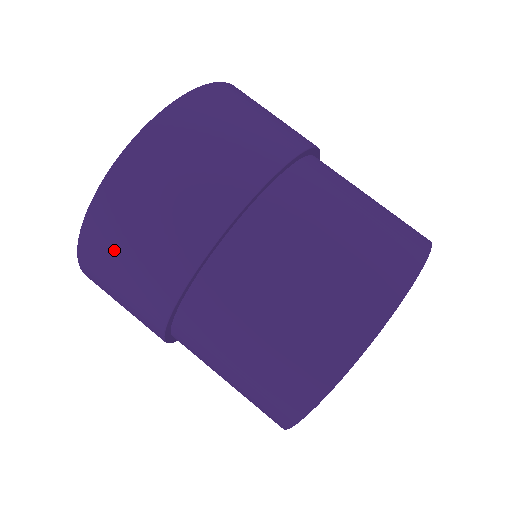
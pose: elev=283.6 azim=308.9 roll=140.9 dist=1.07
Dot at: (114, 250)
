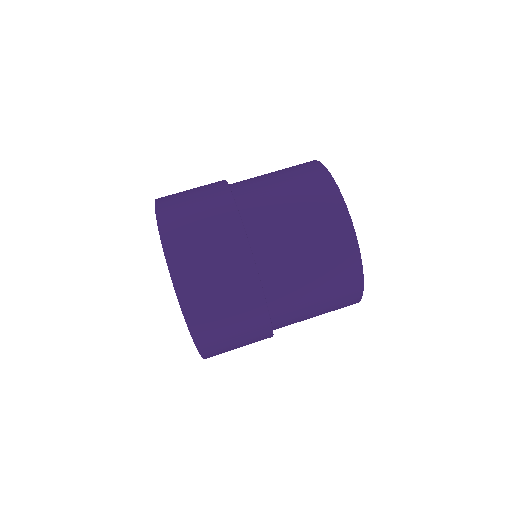
Dot at: (193, 249)
